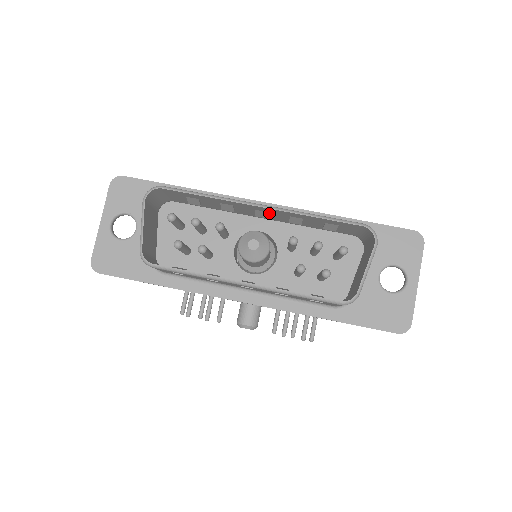
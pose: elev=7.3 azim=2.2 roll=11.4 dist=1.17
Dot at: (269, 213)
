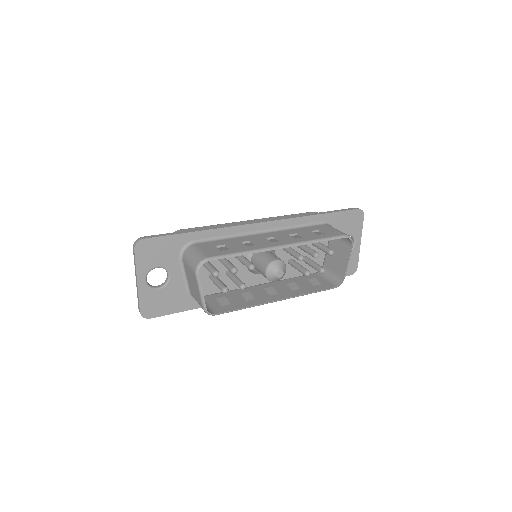
Dot at: occluded
